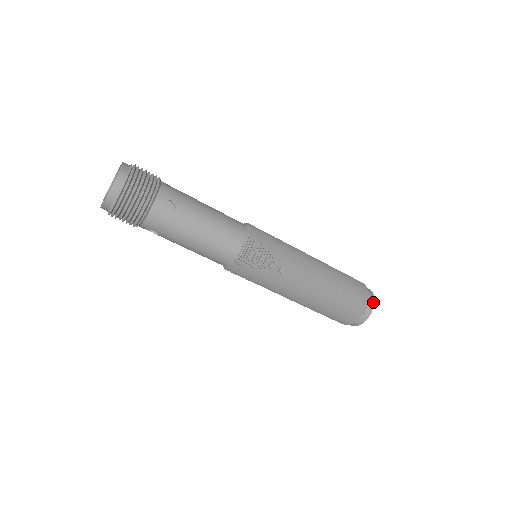
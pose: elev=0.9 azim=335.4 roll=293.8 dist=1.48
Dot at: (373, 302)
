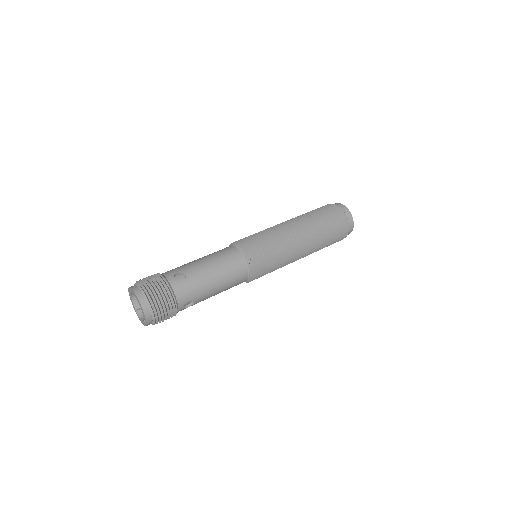
Dot at: (342, 205)
